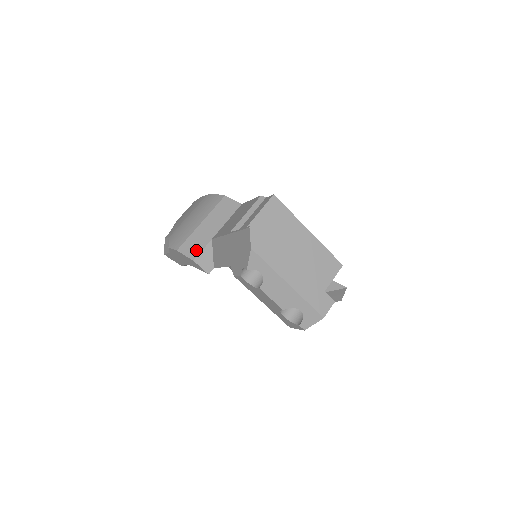
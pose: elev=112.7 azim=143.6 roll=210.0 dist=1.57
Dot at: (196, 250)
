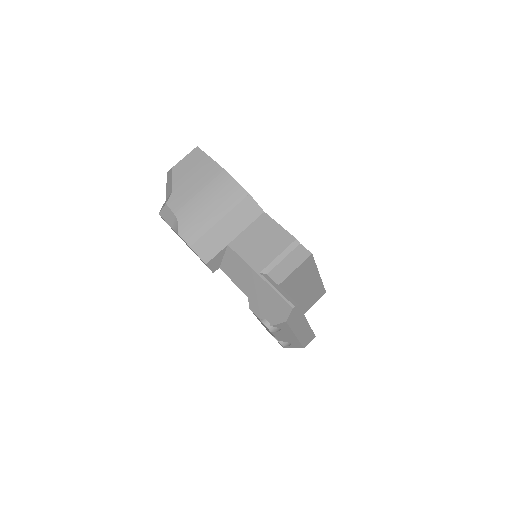
Dot at: (210, 253)
